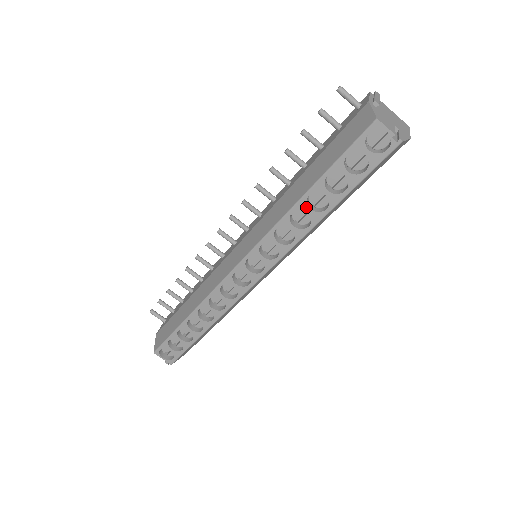
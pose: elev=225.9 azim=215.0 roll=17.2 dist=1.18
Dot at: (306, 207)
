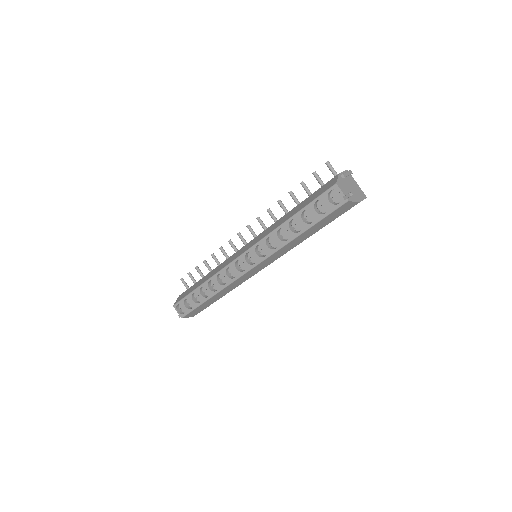
Dot at: (288, 227)
